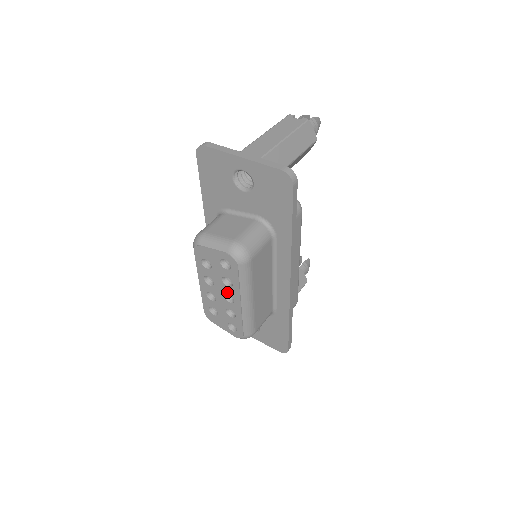
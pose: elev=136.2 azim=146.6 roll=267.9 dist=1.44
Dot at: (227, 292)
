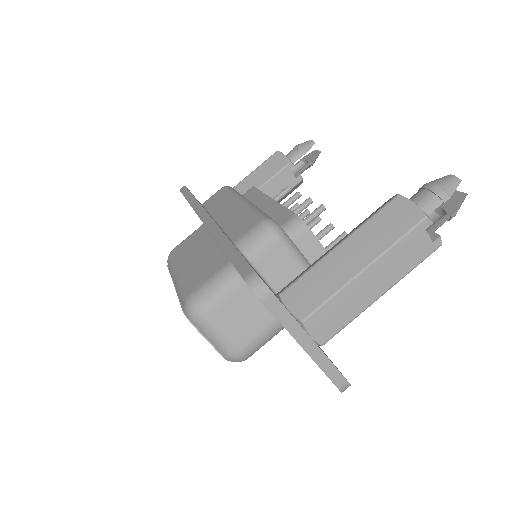
Dot at: occluded
